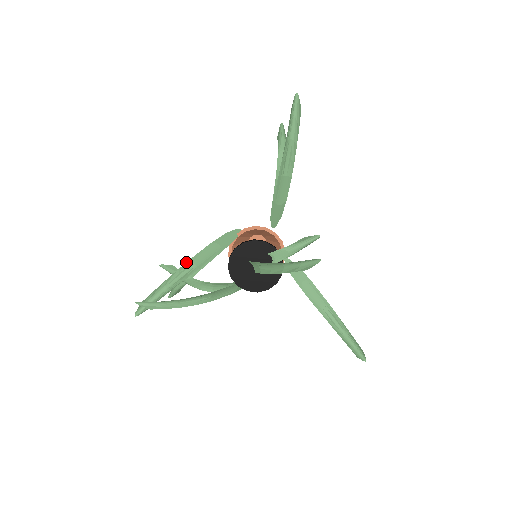
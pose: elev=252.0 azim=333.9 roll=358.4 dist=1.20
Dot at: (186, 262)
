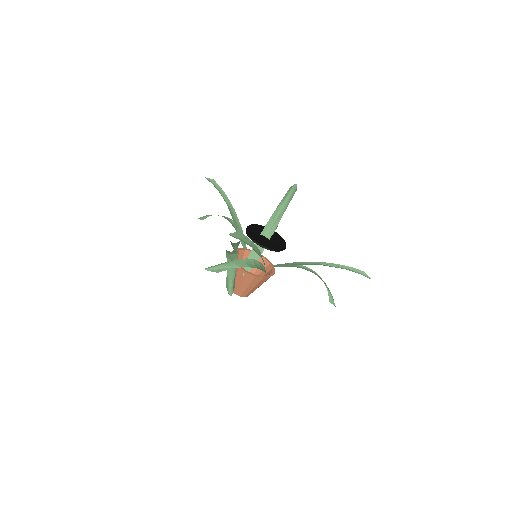
Dot at: occluded
